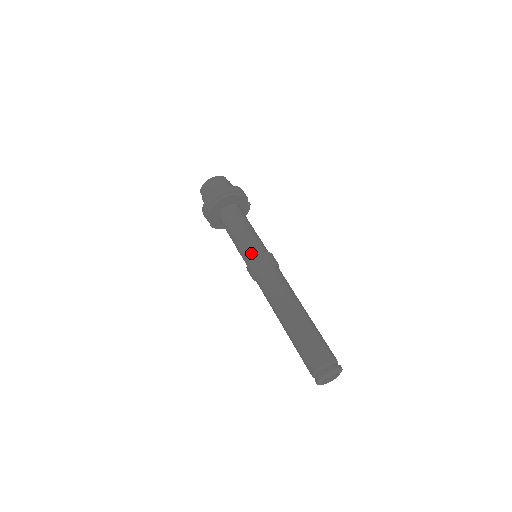
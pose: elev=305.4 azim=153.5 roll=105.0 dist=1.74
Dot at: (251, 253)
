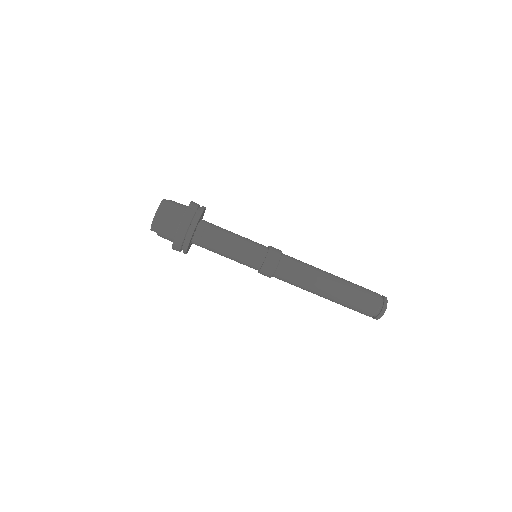
Dot at: (258, 260)
